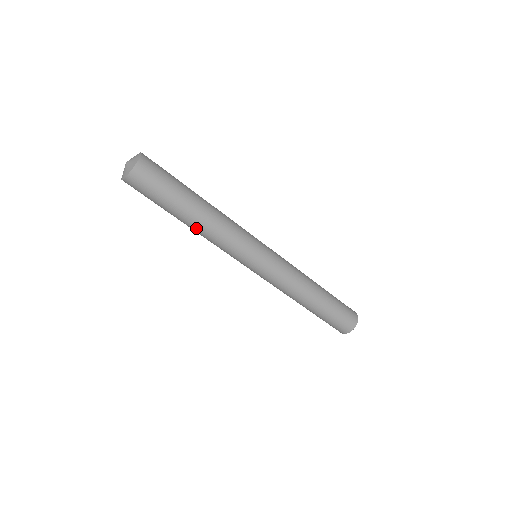
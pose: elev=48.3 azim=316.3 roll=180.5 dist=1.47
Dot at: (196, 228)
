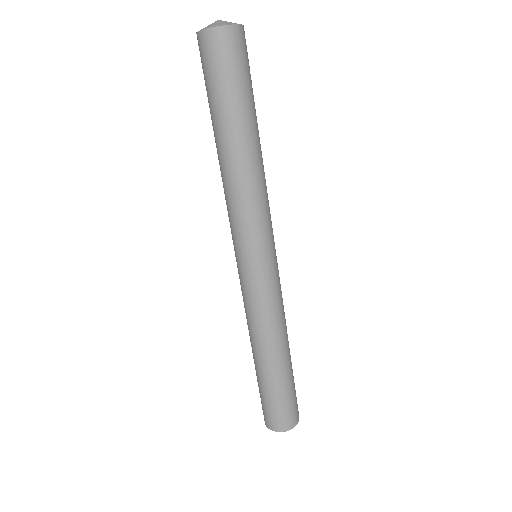
Dot at: (227, 161)
